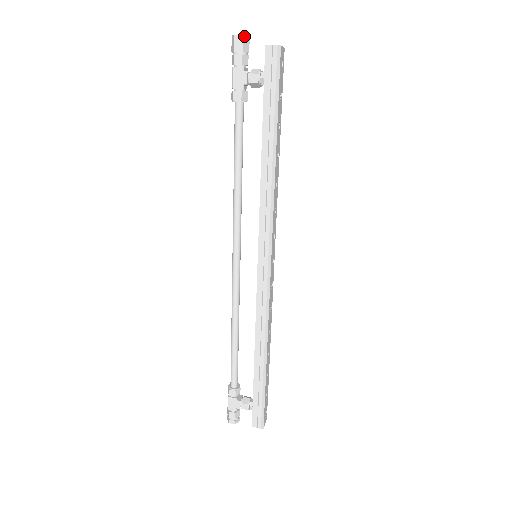
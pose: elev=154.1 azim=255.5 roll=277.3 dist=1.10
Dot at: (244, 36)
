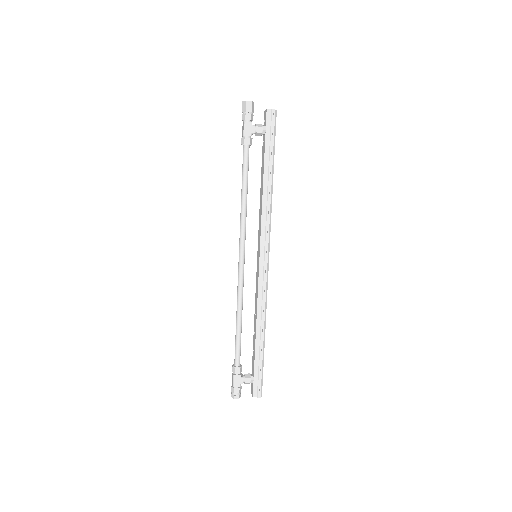
Dot at: (252, 102)
